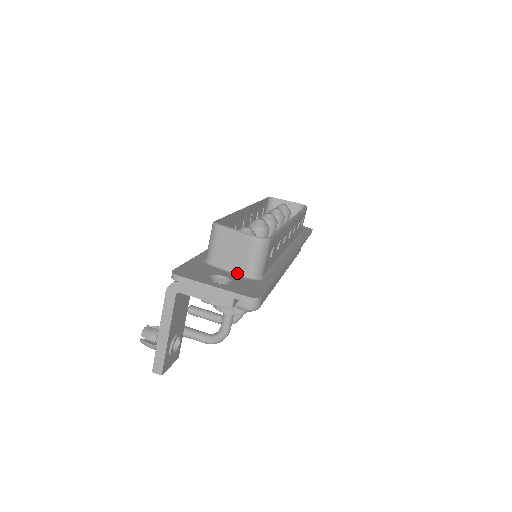
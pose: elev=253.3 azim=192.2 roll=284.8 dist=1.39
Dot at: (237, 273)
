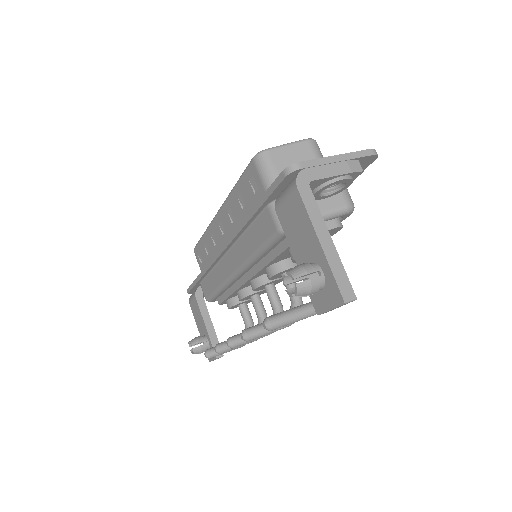
Dot at: occluded
